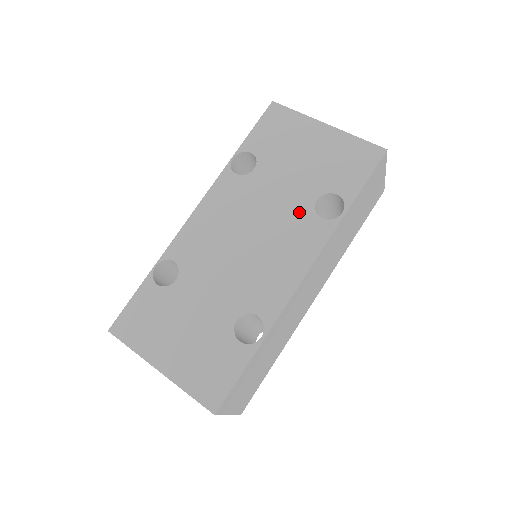
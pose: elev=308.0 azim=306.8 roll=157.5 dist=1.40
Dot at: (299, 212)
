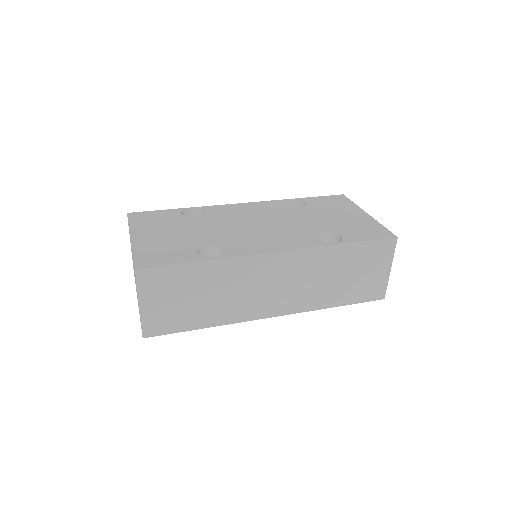
Dot at: (307, 231)
